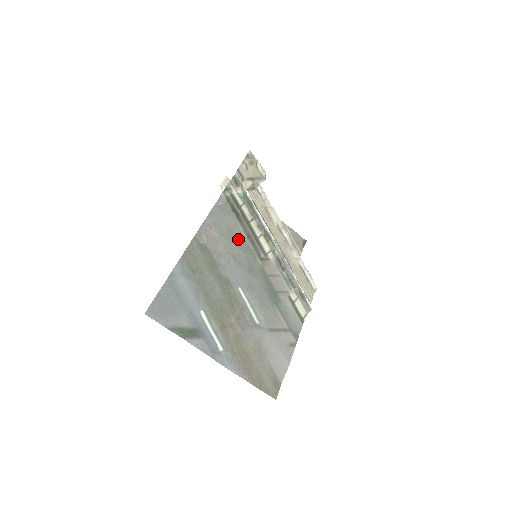
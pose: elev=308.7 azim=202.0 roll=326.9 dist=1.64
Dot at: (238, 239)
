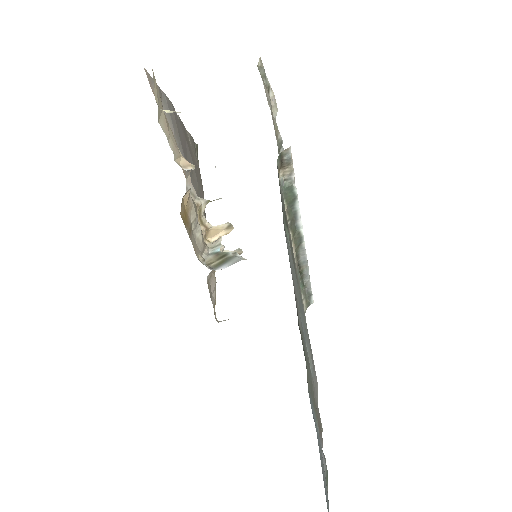
Dot at: occluded
